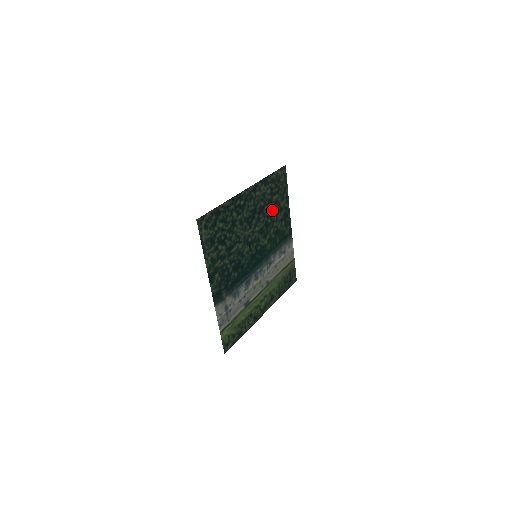
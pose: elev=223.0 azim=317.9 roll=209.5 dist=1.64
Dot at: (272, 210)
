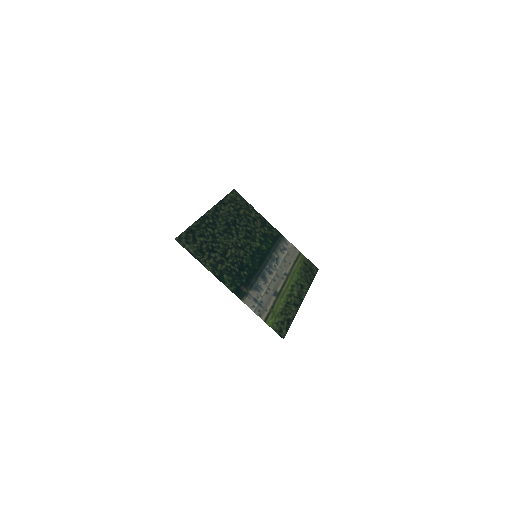
Dot at: (246, 221)
